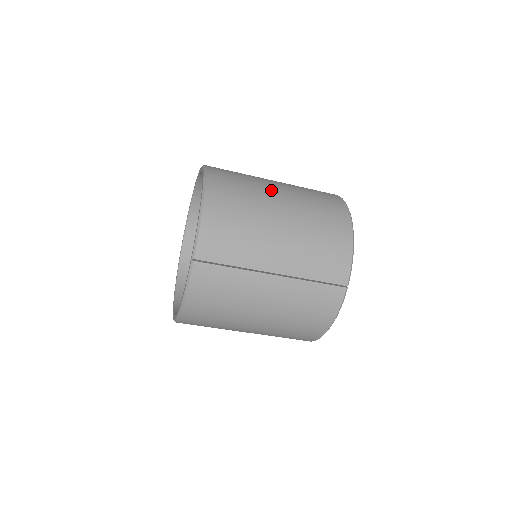
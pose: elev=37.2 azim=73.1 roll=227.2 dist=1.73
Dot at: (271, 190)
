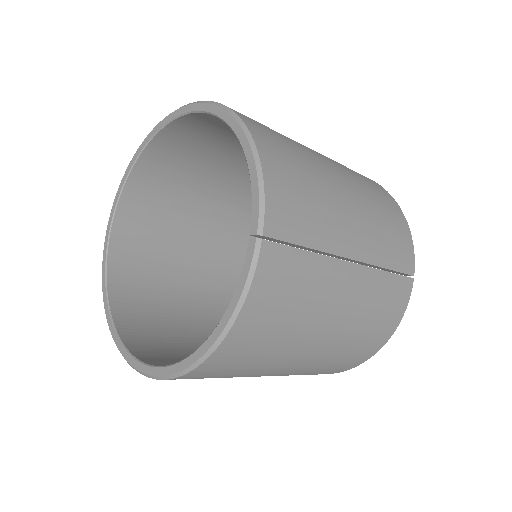
Dot at: occluded
